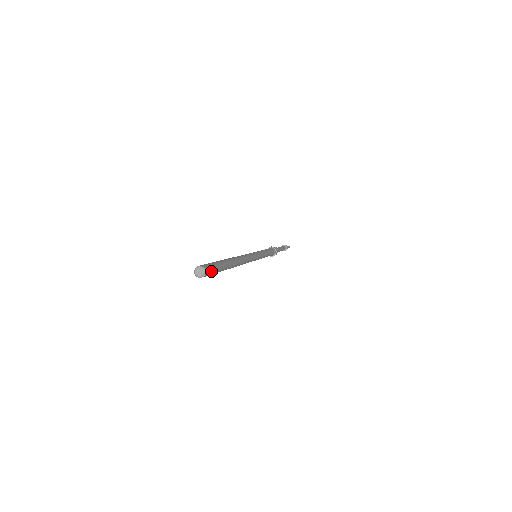
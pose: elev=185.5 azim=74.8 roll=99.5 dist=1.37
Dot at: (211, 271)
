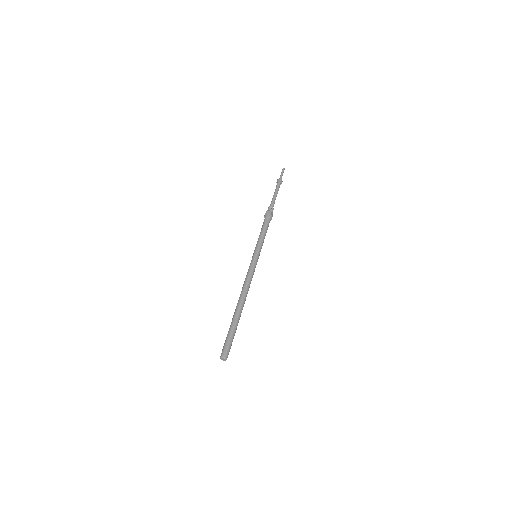
Dot at: occluded
